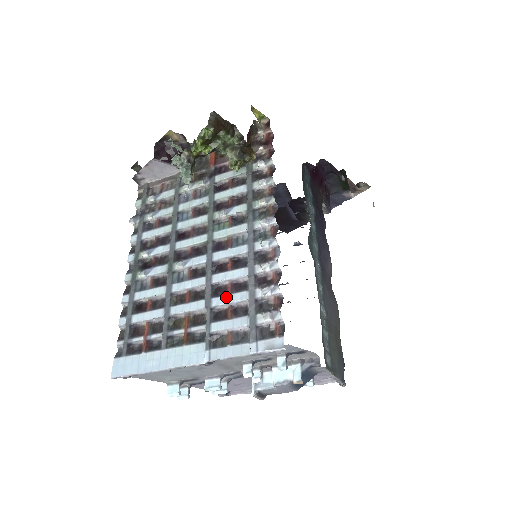
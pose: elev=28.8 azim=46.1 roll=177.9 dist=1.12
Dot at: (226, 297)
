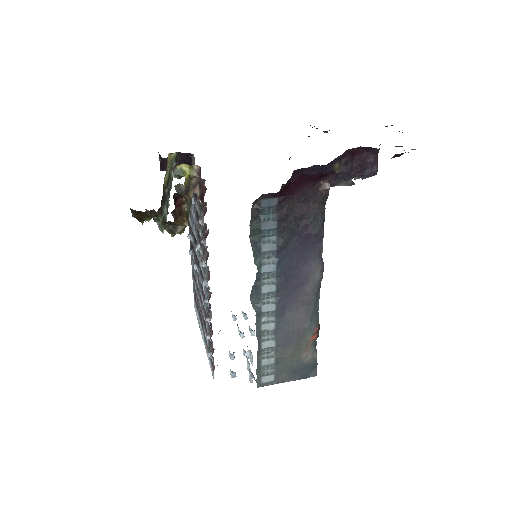
Dot at: (204, 317)
